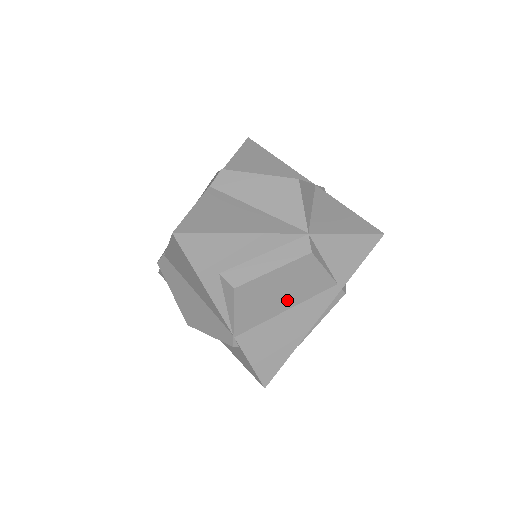
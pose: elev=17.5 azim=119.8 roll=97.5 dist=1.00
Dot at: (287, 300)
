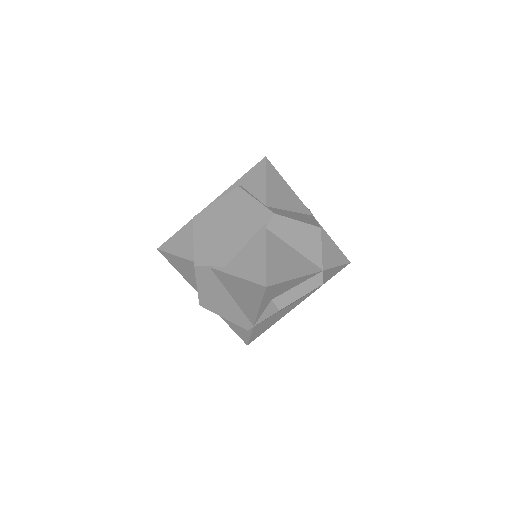
Dot at: occluded
